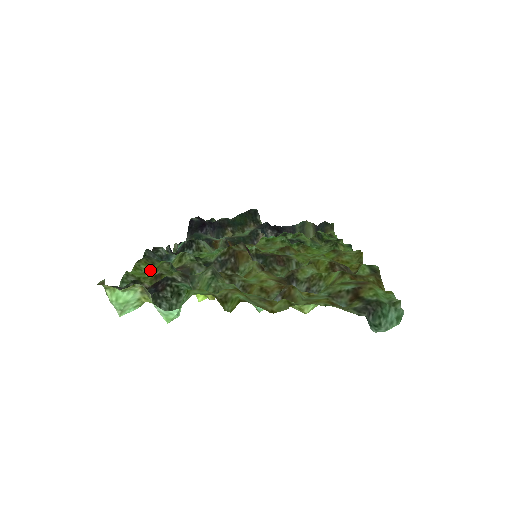
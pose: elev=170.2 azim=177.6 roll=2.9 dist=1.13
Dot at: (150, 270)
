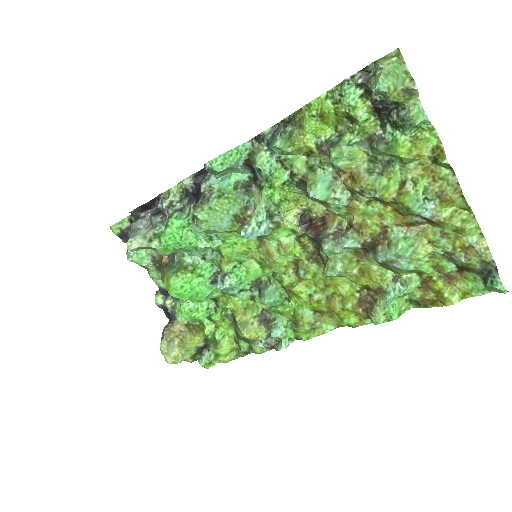
Dot at: (325, 117)
